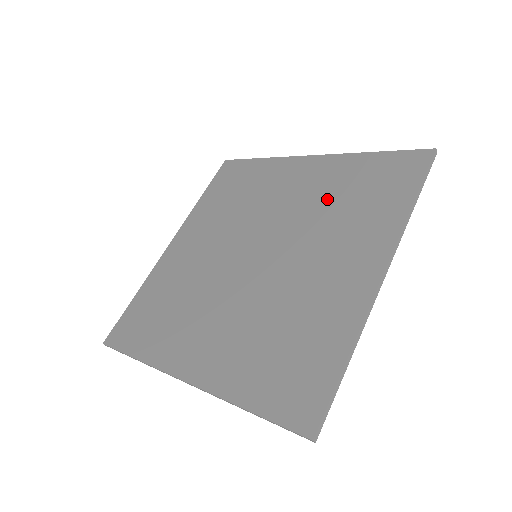
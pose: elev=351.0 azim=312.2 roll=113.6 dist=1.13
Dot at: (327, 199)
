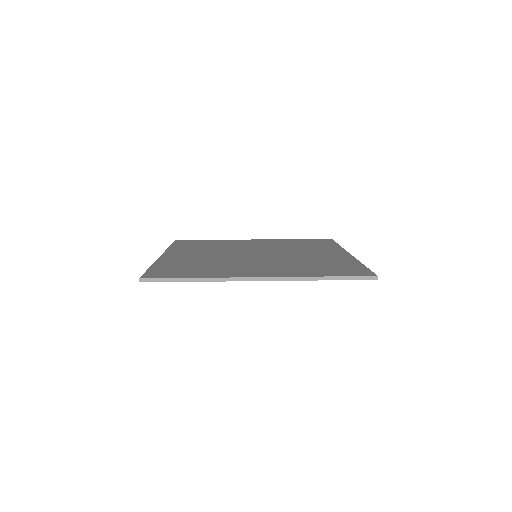
Dot at: (286, 245)
